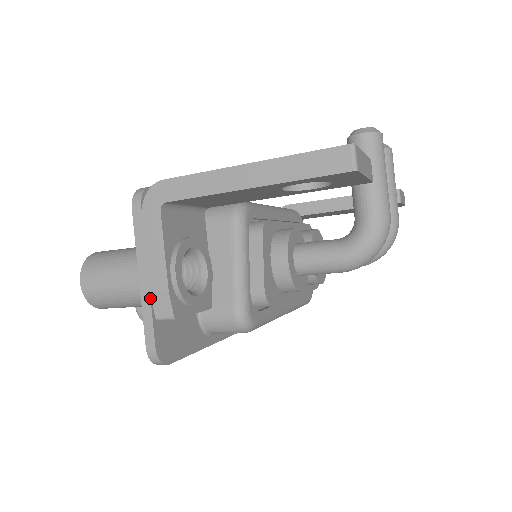
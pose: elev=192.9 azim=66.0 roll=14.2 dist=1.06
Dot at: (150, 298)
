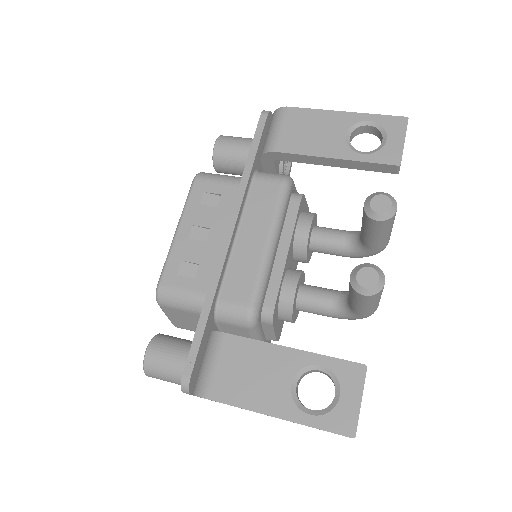
Dot at: occluded
